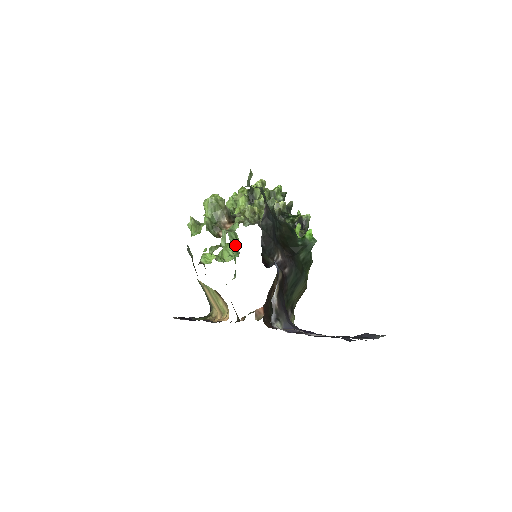
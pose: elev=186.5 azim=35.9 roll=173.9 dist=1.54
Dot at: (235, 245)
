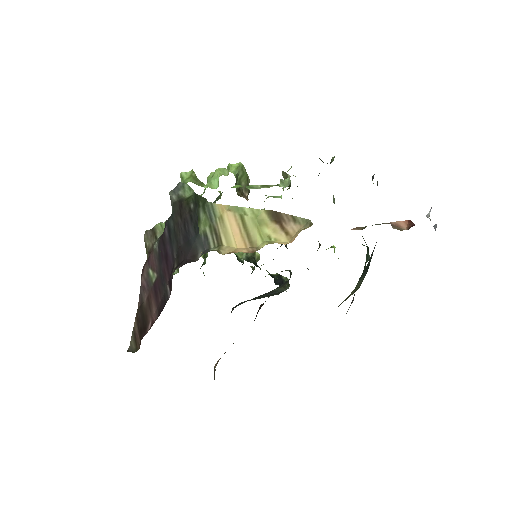
Dot at: occluded
